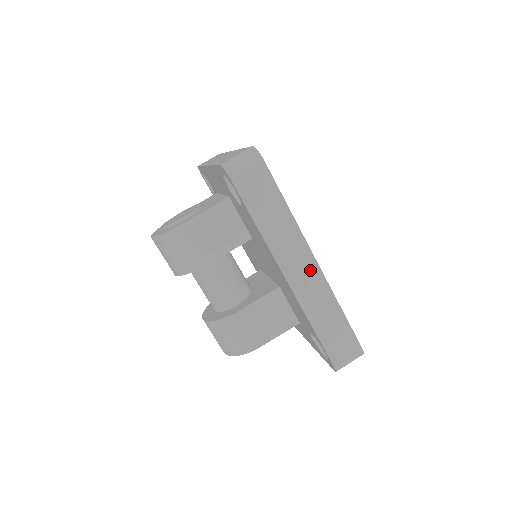
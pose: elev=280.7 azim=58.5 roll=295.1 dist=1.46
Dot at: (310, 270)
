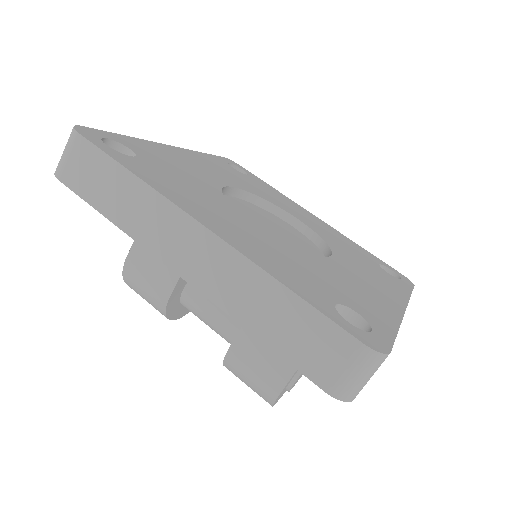
Dot at: (204, 246)
